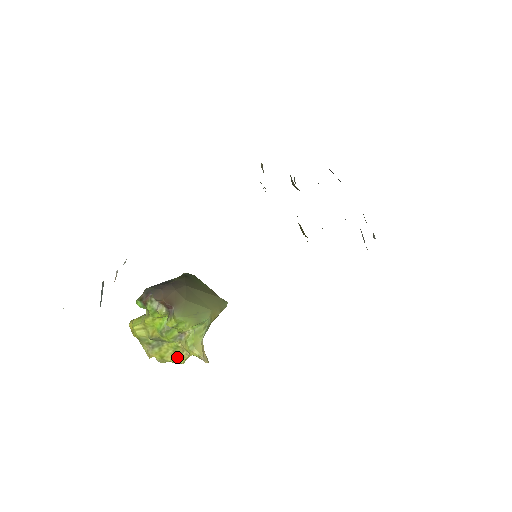
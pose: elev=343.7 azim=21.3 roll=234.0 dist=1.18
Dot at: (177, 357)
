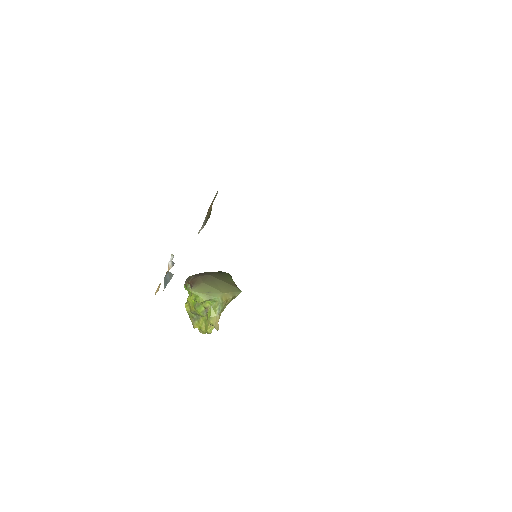
Dot at: (206, 328)
